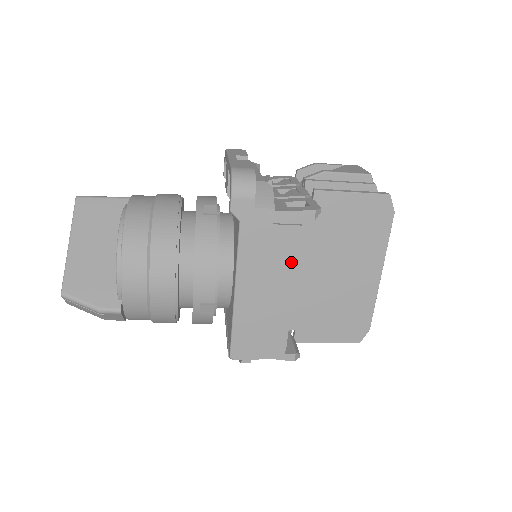
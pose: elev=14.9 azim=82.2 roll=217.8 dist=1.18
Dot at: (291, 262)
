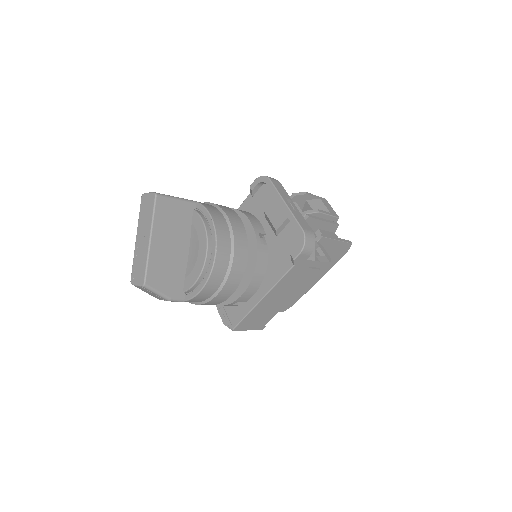
Dot at: (301, 286)
